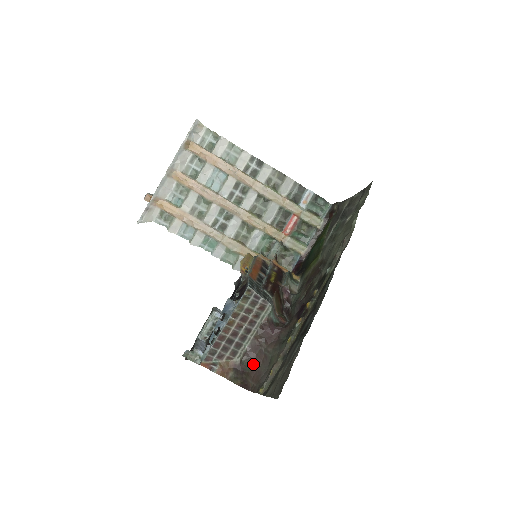
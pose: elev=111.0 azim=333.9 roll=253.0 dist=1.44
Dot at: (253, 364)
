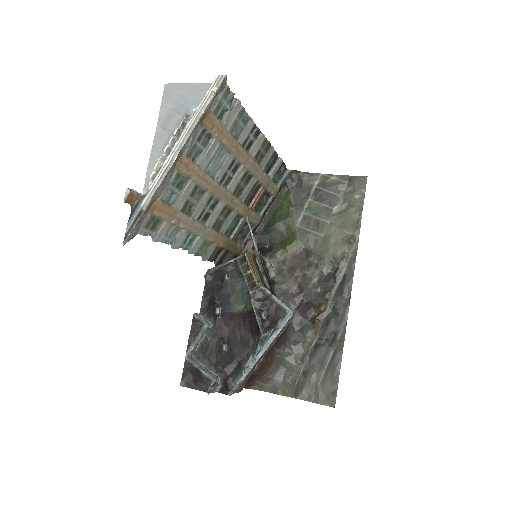
Dot at: (264, 368)
